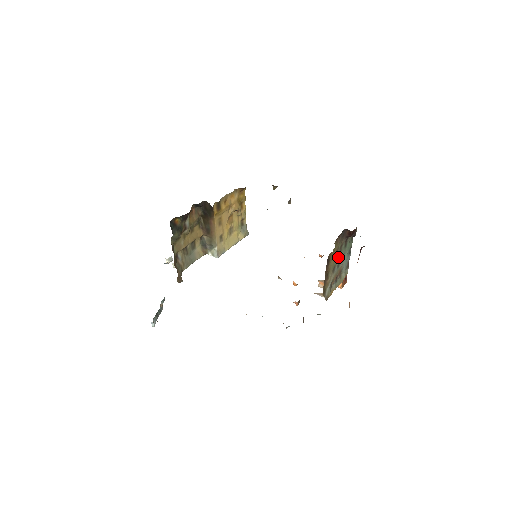
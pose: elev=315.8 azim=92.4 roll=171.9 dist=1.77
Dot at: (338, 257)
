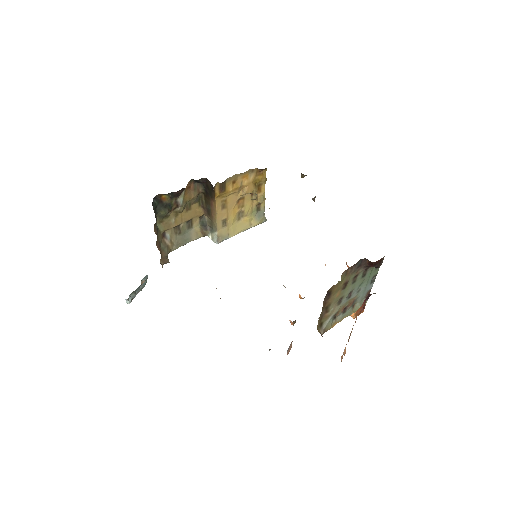
Dot at: (349, 288)
